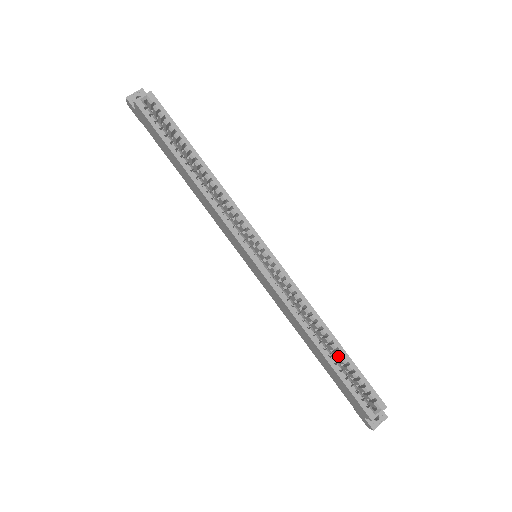
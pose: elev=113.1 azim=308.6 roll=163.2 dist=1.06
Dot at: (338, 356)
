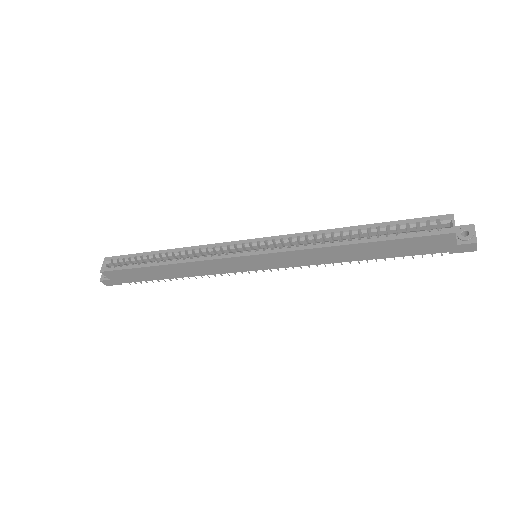
Dot at: (375, 232)
